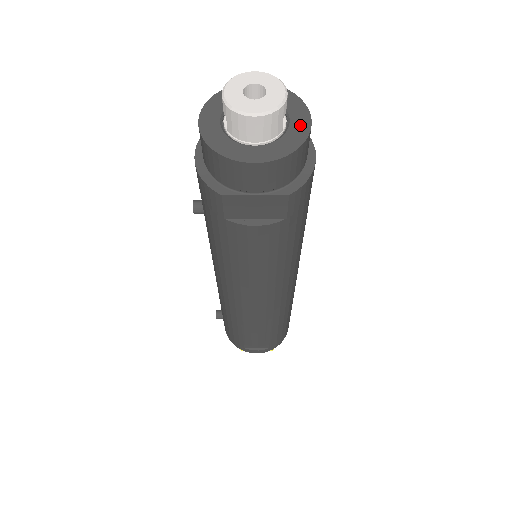
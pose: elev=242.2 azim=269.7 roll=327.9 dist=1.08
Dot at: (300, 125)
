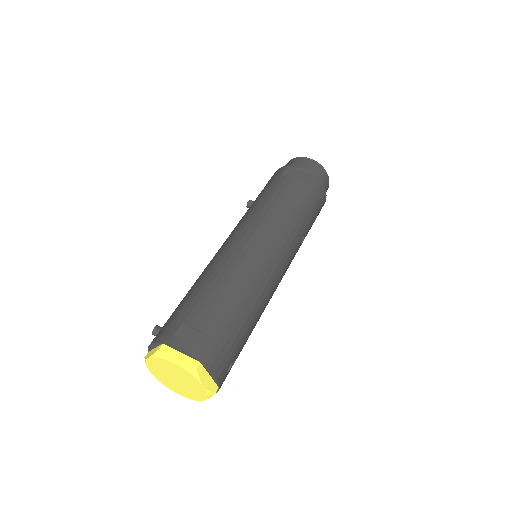
Dot at: occluded
